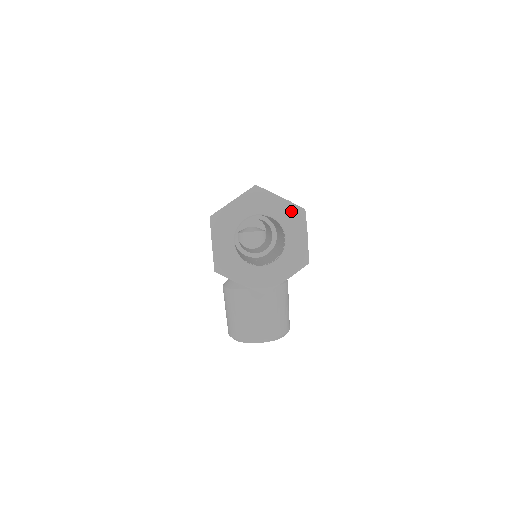
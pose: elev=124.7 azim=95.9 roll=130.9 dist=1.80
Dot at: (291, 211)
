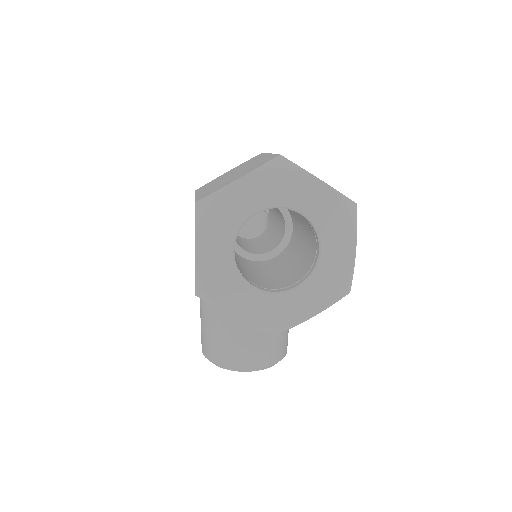
Dot at: (335, 206)
